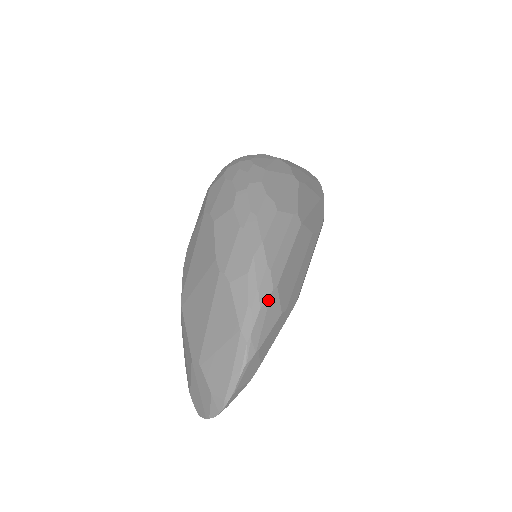
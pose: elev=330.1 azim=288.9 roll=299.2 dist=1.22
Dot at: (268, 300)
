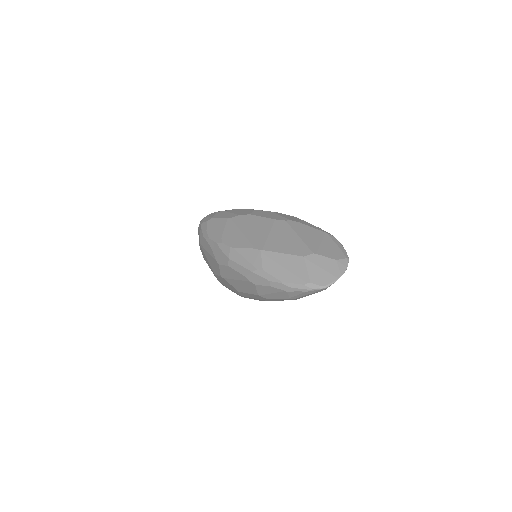
Dot at: occluded
